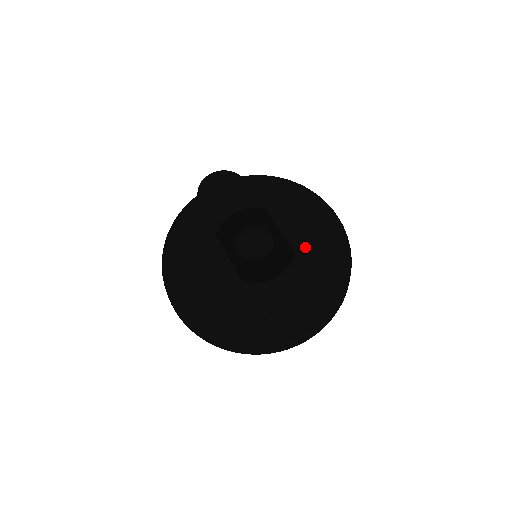
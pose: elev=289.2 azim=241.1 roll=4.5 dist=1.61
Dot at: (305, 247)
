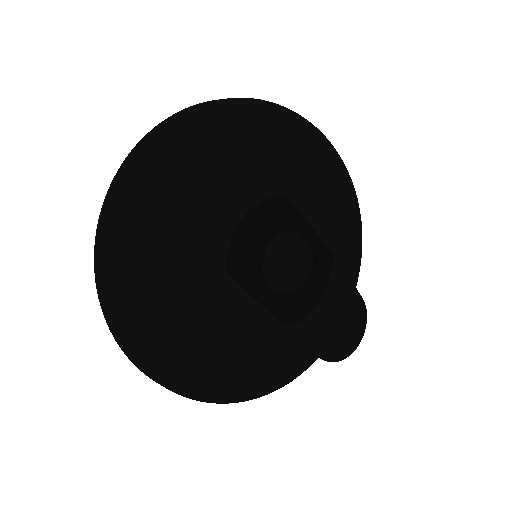
Dot at: (339, 237)
